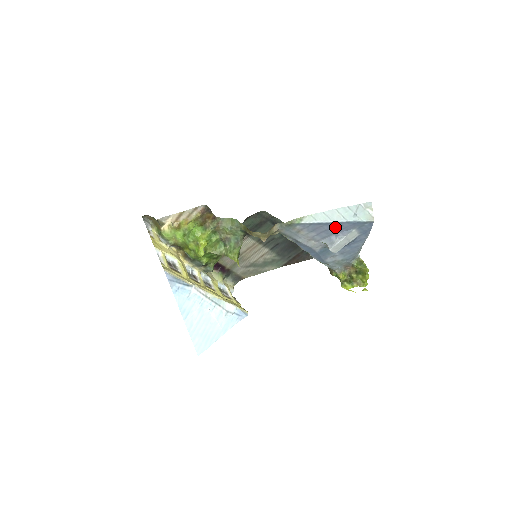
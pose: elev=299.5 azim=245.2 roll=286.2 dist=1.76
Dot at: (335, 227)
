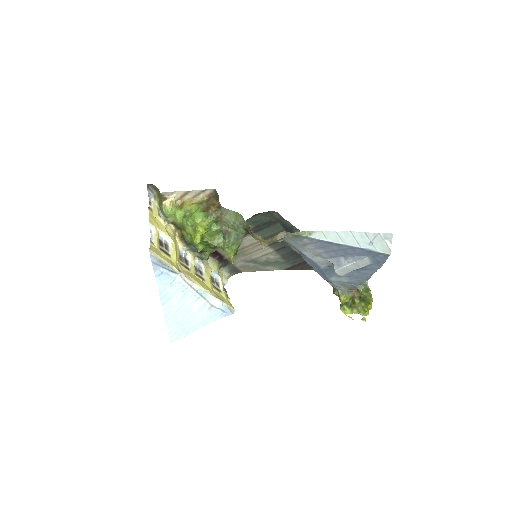
Dot at: (346, 250)
